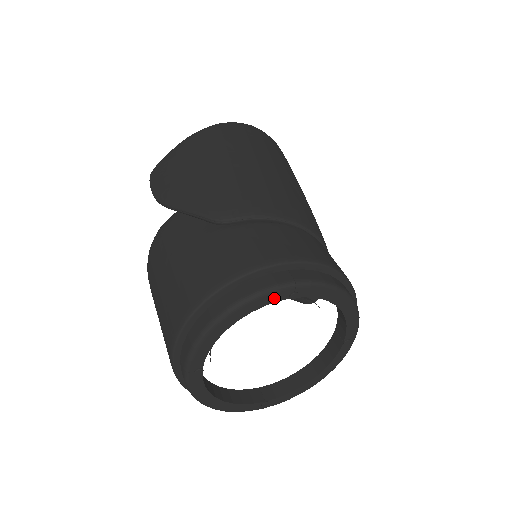
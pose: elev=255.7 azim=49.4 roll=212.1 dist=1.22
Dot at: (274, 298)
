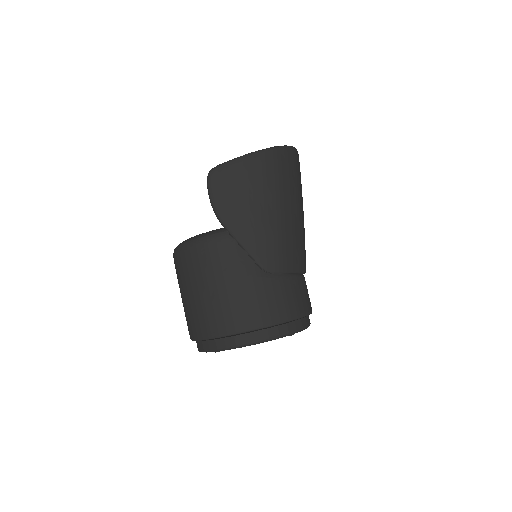
Dot at: (282, 337)
